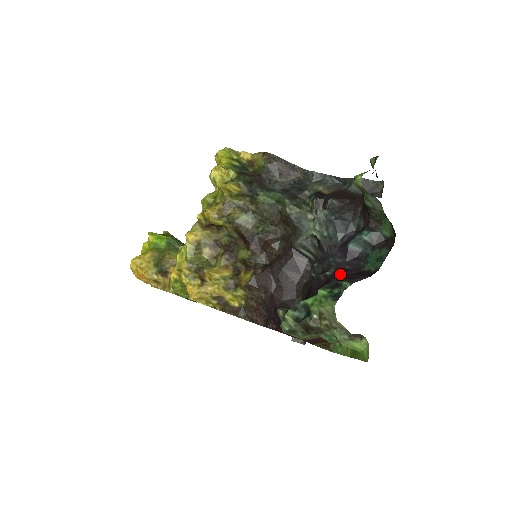
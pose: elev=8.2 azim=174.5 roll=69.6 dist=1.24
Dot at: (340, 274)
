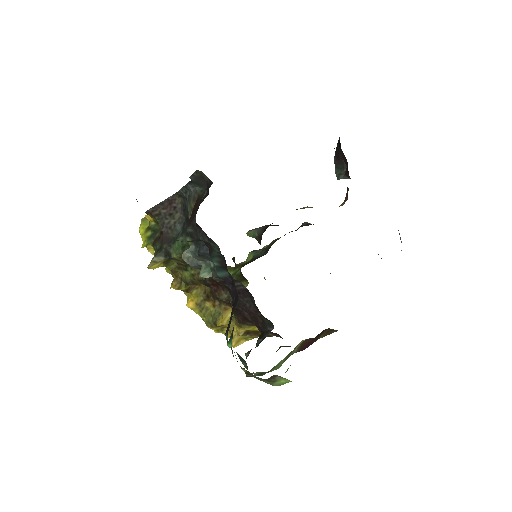
Dot at: (231, 314)
